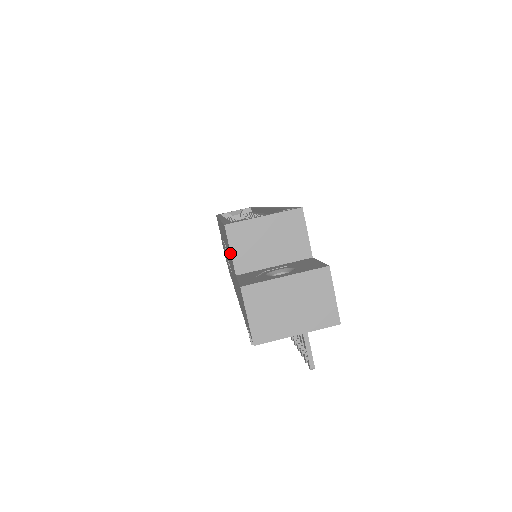
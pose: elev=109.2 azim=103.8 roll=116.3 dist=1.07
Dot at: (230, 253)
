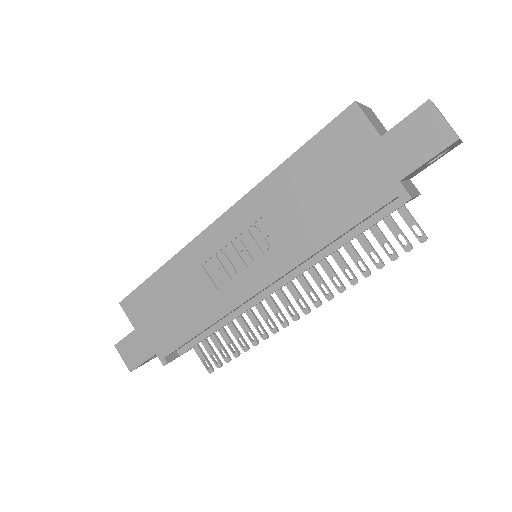
Dot at: (362, 127)
